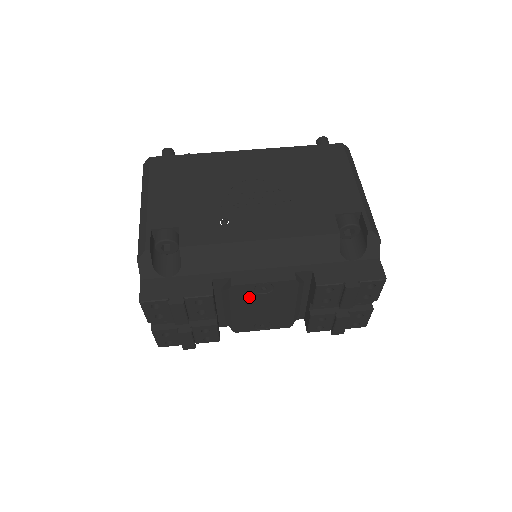
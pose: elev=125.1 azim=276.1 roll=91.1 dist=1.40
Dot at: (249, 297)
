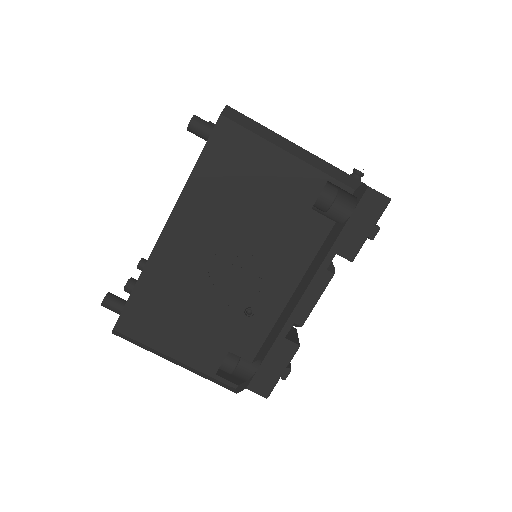
Dot at: occluded
